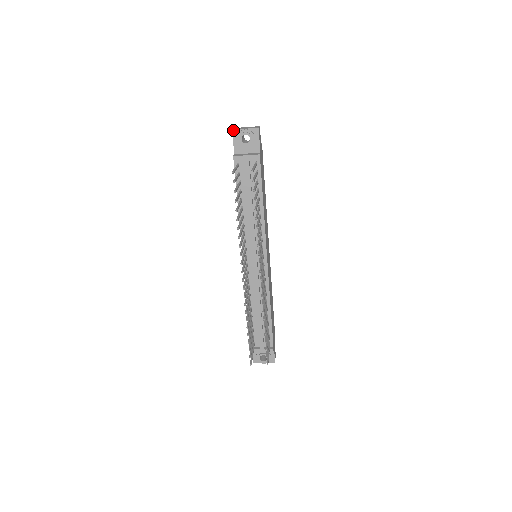
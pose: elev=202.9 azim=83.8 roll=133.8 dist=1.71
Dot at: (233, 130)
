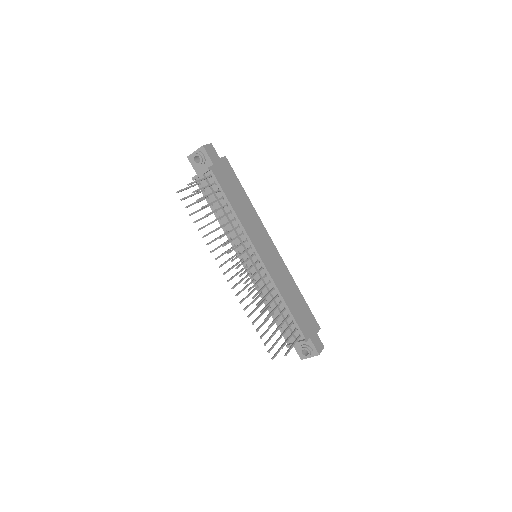
Dot at: (188, 157)
